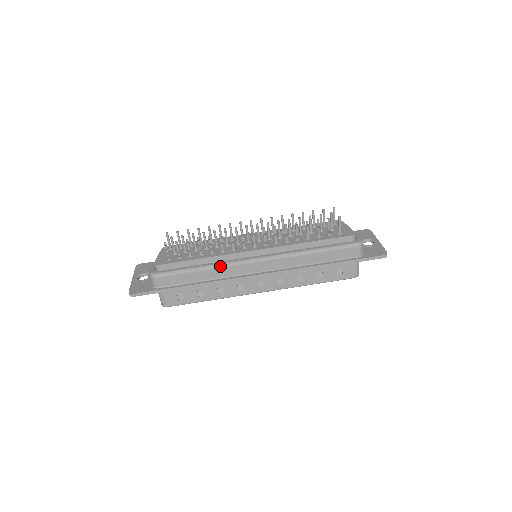
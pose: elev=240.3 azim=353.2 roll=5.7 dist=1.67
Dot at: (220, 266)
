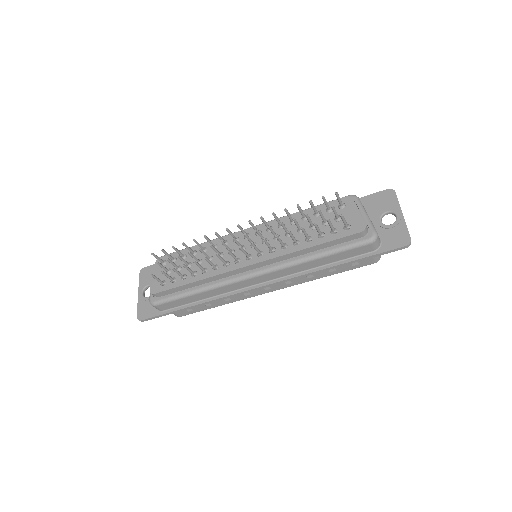
Dot at: (216, 287)
